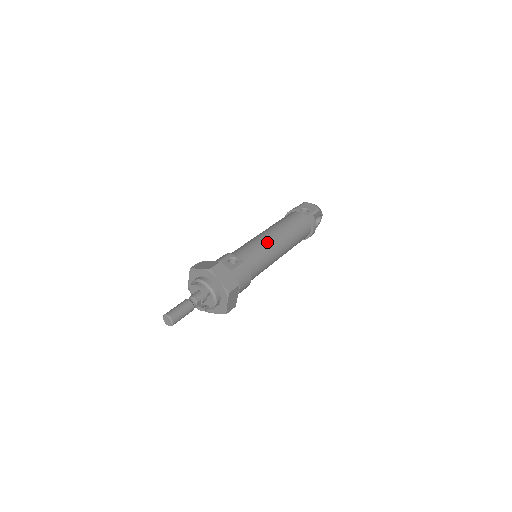
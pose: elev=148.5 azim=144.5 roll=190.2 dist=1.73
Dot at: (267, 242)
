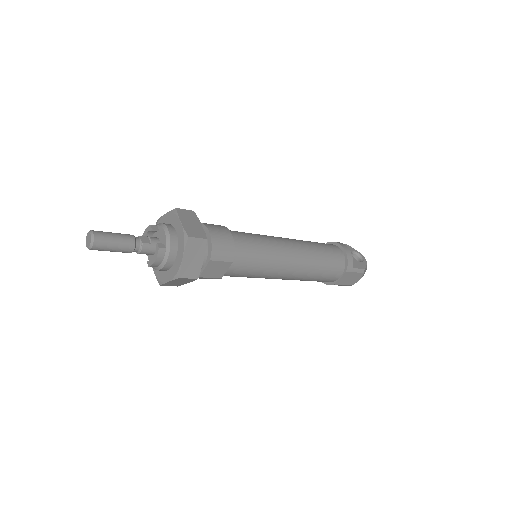
Dot at: occluded
